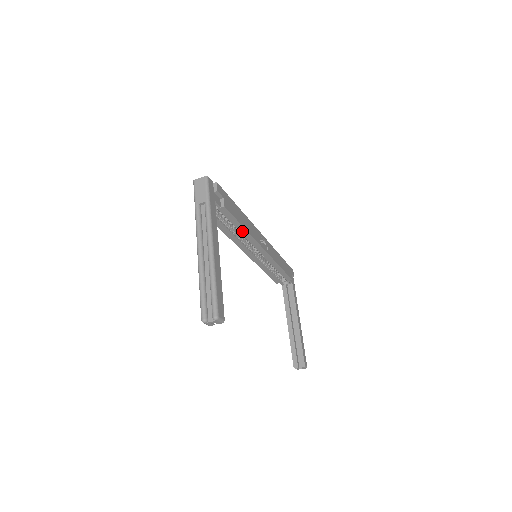
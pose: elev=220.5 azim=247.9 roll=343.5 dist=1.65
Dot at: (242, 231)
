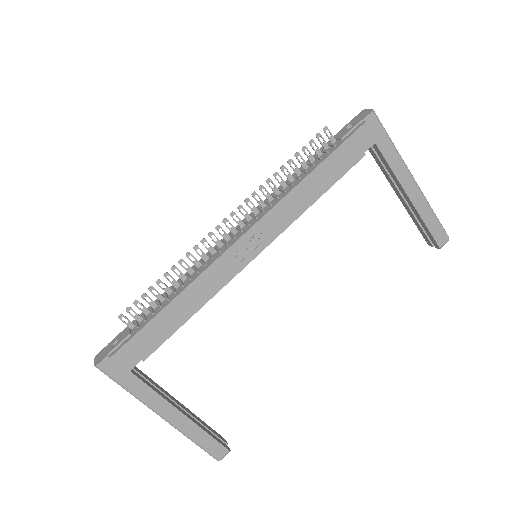
Dot at: (199, 306)
